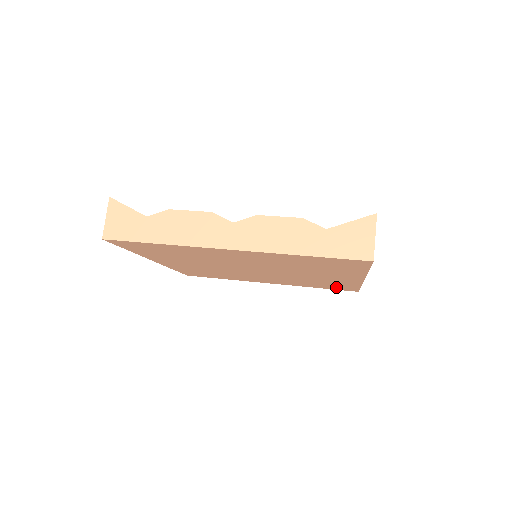
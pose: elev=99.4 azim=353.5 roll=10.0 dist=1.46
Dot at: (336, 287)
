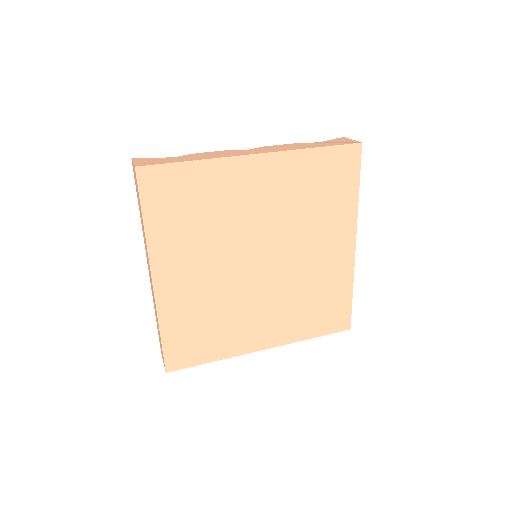
Dot at: (331, 316)
